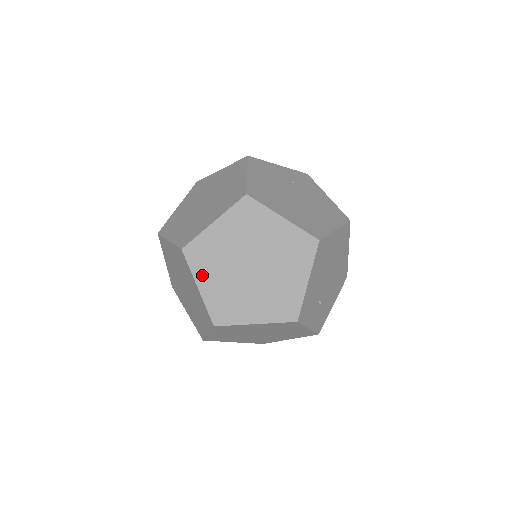
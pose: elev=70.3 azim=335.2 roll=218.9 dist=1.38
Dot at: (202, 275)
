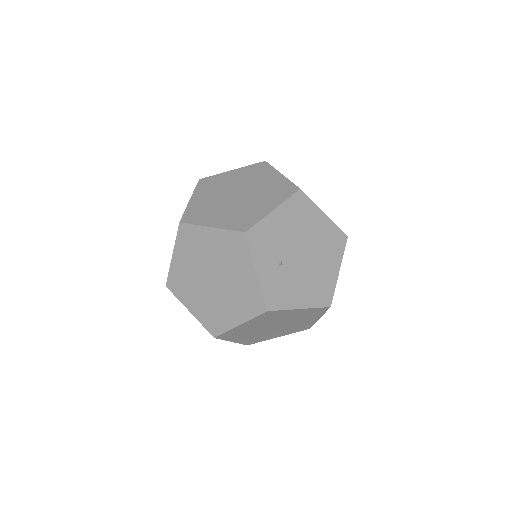
Dot at: (199, 193)
